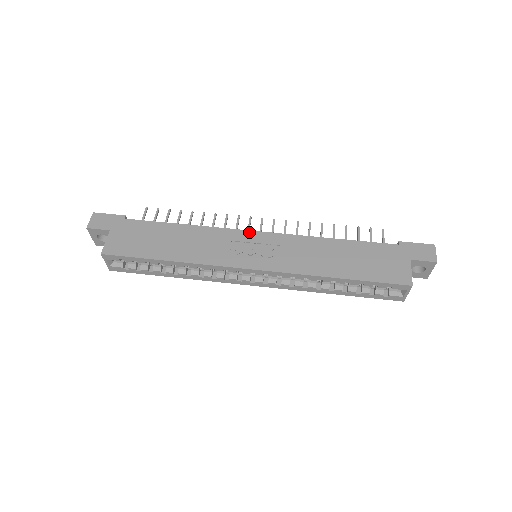
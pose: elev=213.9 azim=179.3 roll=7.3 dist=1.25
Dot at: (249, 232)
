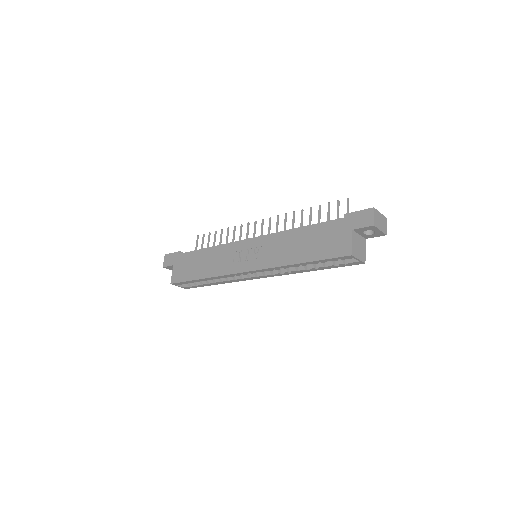
Dot at: (244, 241)
